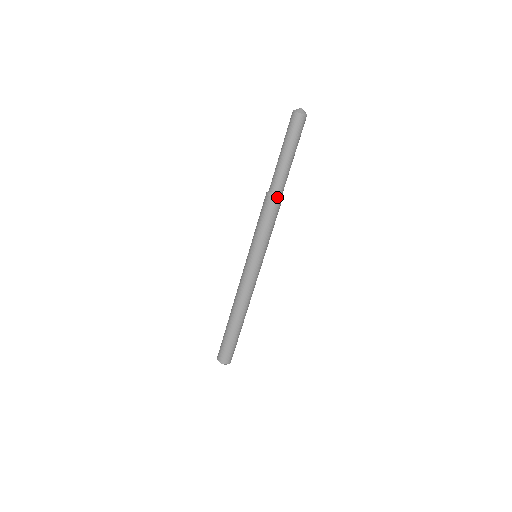
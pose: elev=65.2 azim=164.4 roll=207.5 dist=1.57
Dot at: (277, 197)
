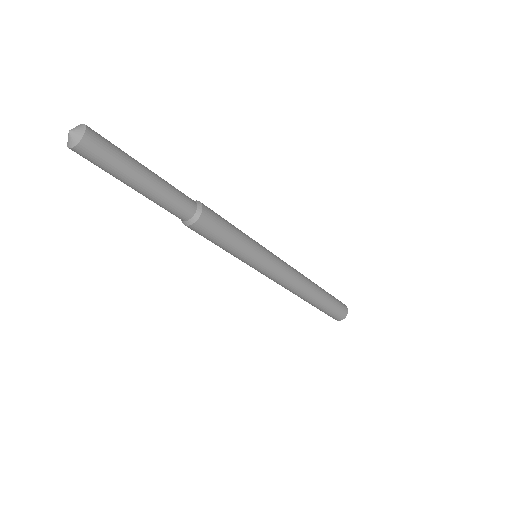
Dot at: (192, 222)
